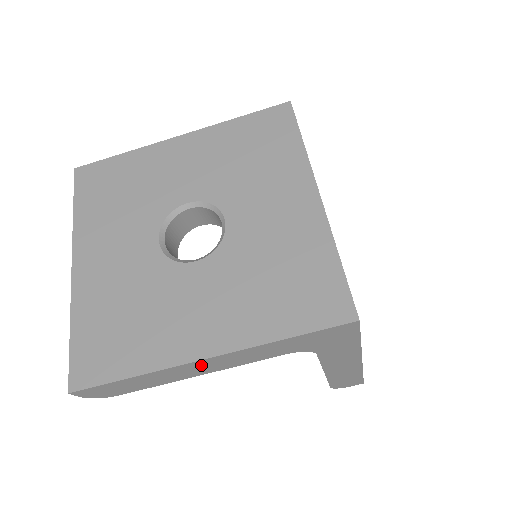
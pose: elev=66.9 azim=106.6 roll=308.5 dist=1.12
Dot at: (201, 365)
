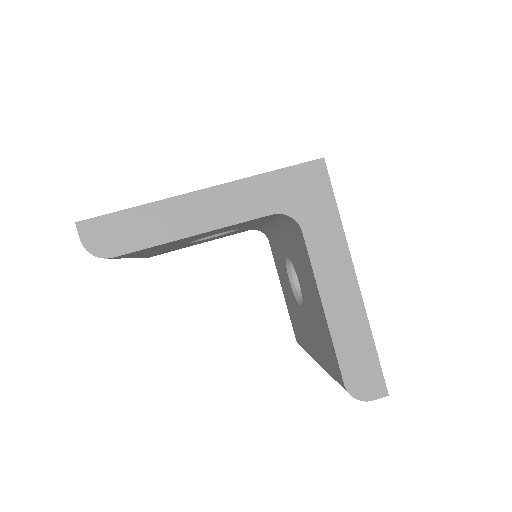
Dot at: (196, 205)
